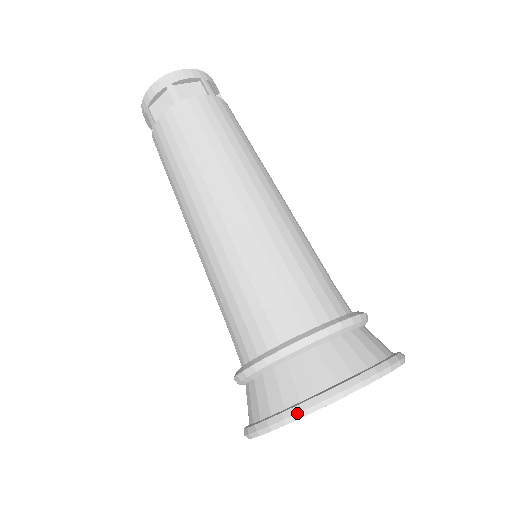
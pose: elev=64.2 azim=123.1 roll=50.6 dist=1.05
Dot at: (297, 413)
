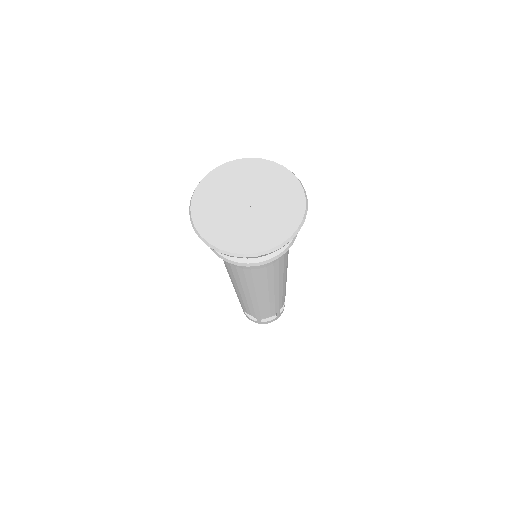
Dot at: (190, 202)
